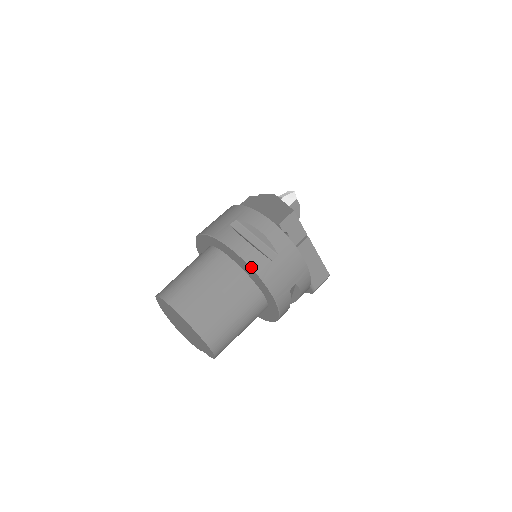
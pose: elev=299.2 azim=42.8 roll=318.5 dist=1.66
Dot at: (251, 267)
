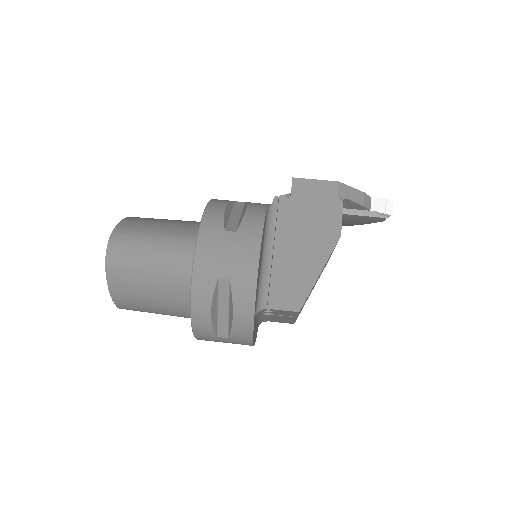
Dot at: (192, 328)
